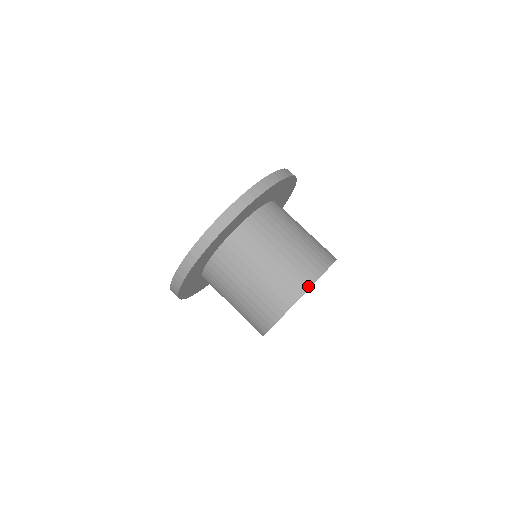
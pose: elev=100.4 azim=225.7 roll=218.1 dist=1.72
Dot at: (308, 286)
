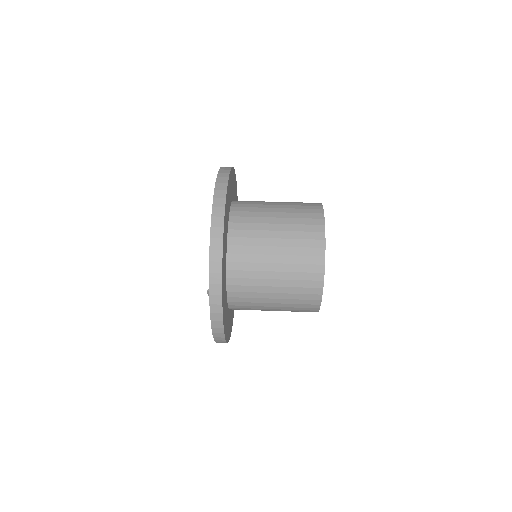
Dot at: (323, 253)
